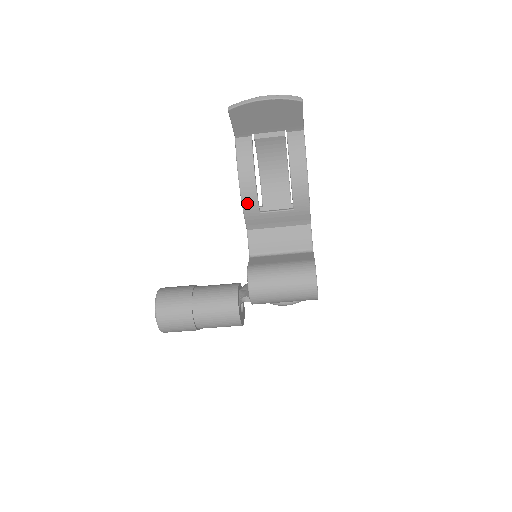
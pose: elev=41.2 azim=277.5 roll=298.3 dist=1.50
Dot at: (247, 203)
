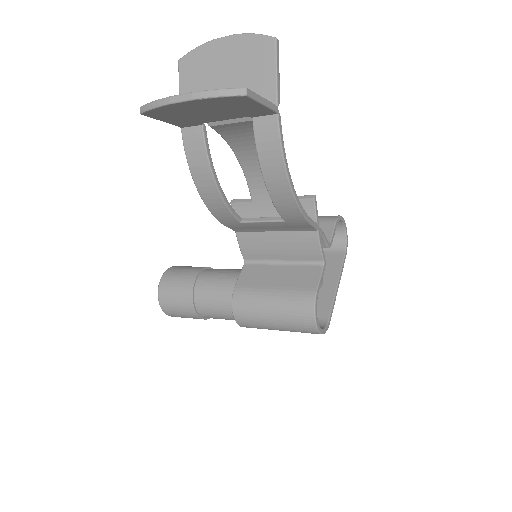
Dot at: (219, 214)
